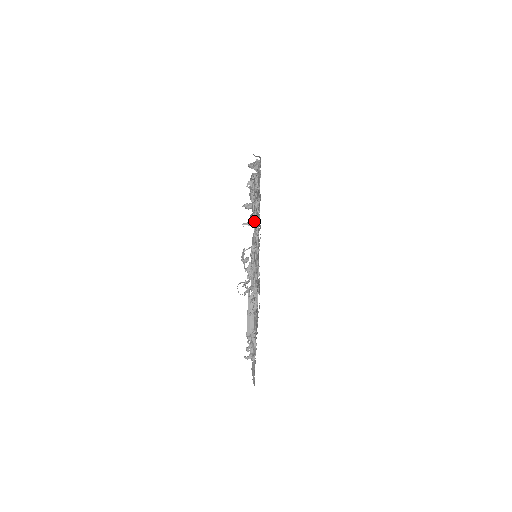
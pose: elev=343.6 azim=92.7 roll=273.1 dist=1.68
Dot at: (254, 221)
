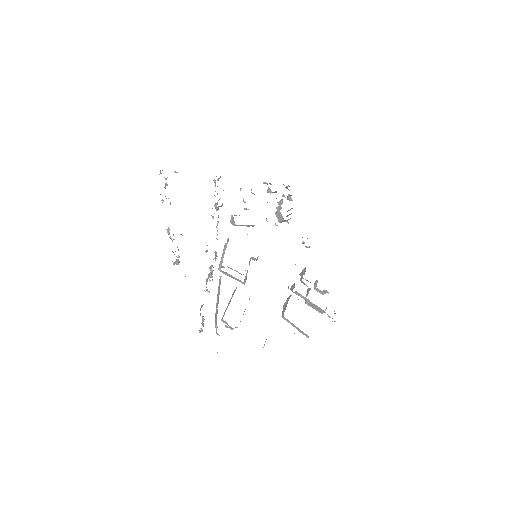
Dot at: occluded
